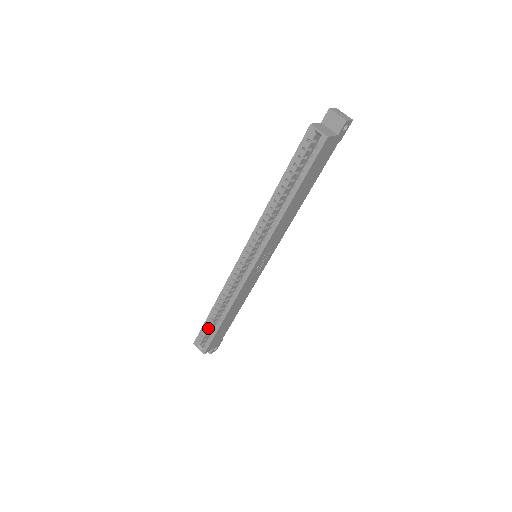
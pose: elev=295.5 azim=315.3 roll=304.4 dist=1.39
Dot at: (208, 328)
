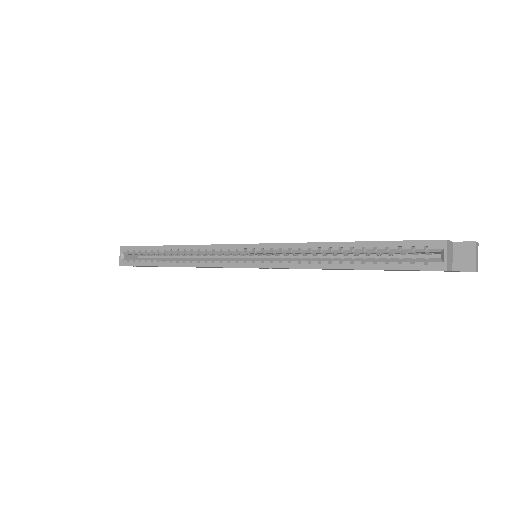
Dot at: (147, 253)
